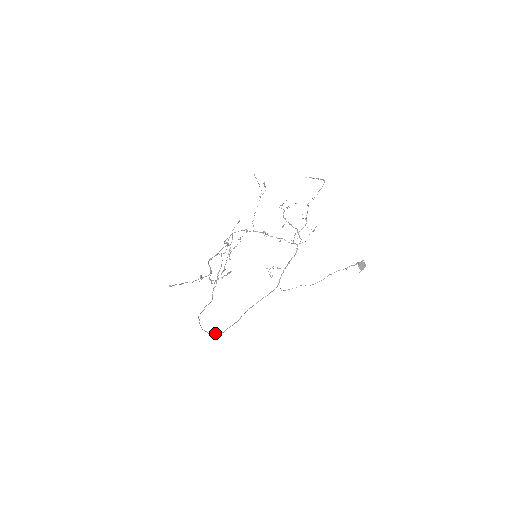
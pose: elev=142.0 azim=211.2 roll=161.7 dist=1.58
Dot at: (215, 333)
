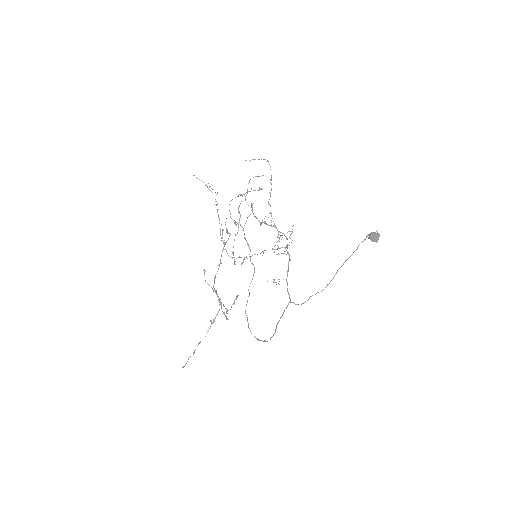
Dot at: (264, 341)
